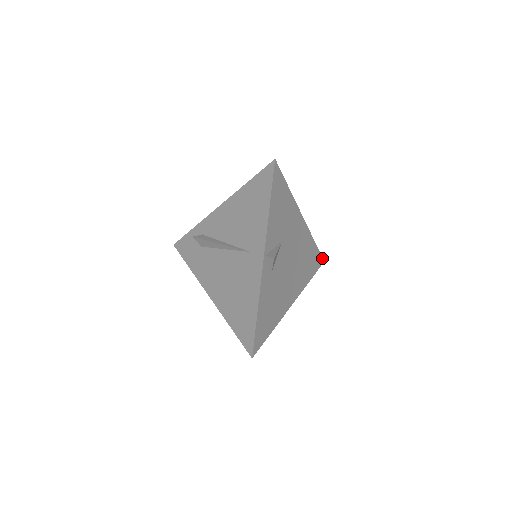
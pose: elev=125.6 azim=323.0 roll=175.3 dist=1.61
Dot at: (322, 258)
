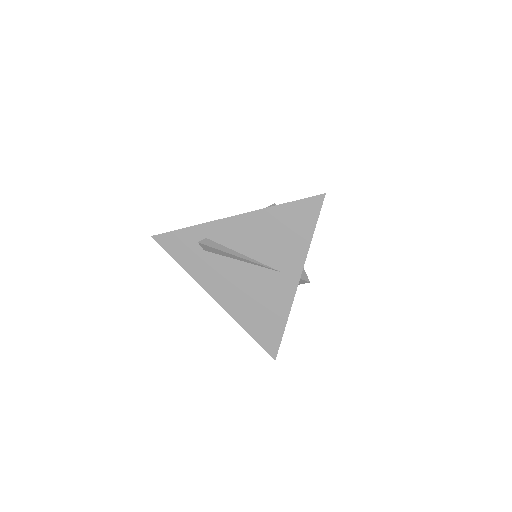
Dot at: occluded
